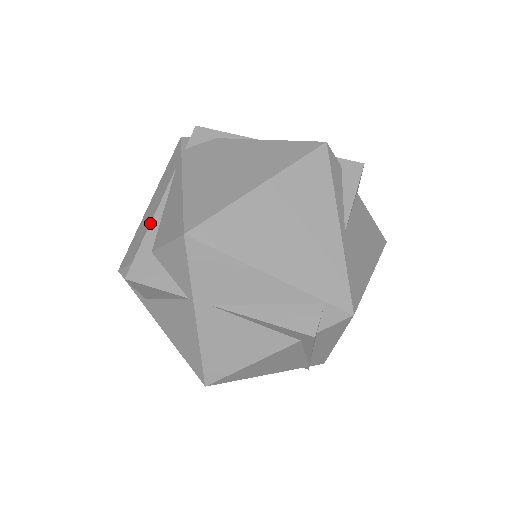
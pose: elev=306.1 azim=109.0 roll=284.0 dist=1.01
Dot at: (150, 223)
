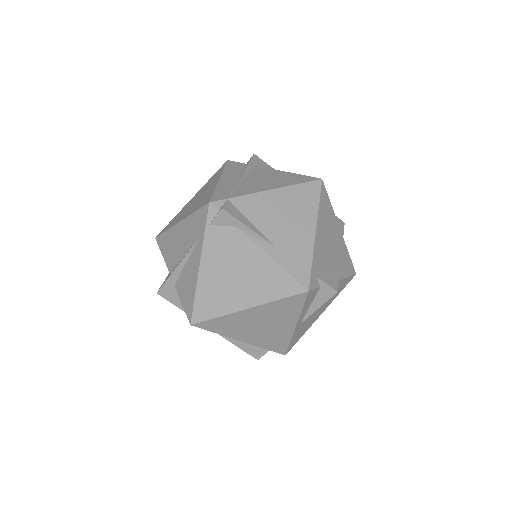
Dot at: (175, 268)
